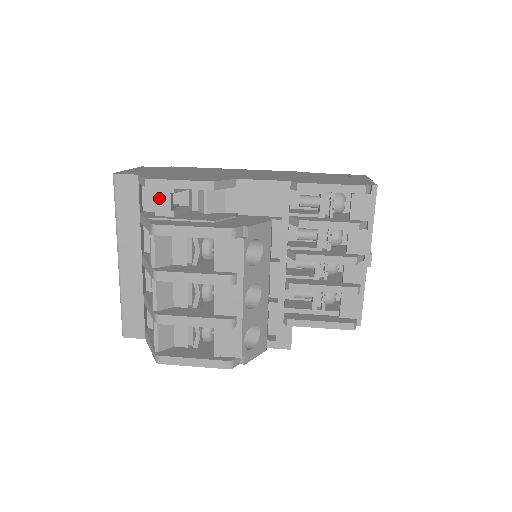
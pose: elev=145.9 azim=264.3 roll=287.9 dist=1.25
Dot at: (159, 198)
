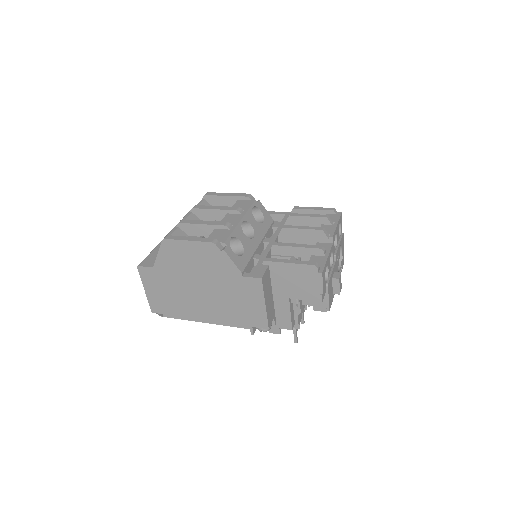
Dot at: occluded
